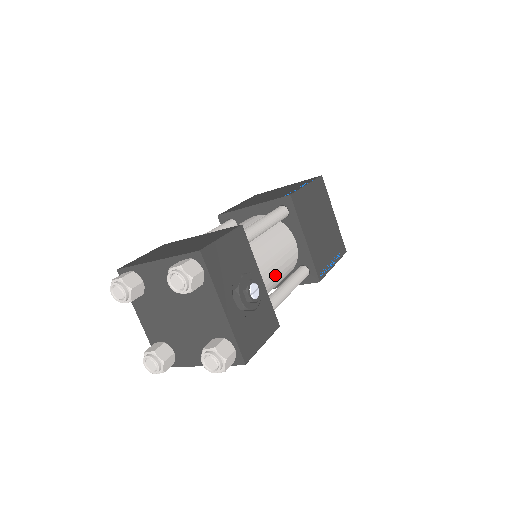
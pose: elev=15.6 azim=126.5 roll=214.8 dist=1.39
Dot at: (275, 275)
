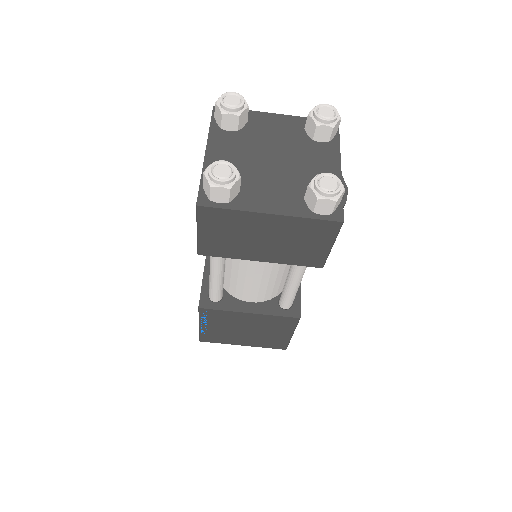
Dot at: occluded
